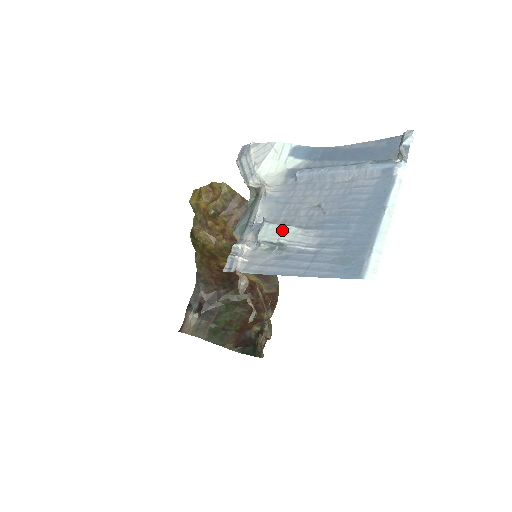
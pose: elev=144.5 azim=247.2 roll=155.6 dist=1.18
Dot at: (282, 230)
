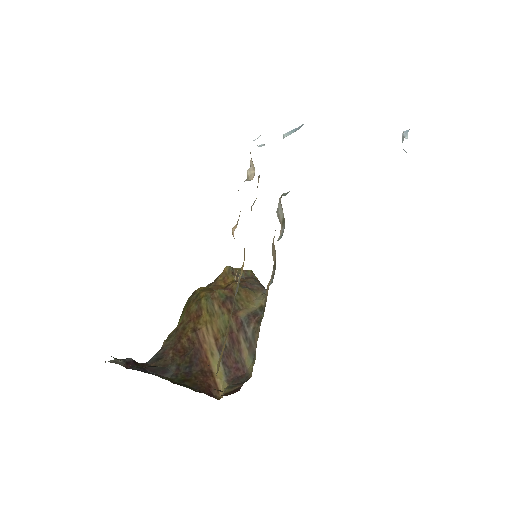
Dot at: occluded
